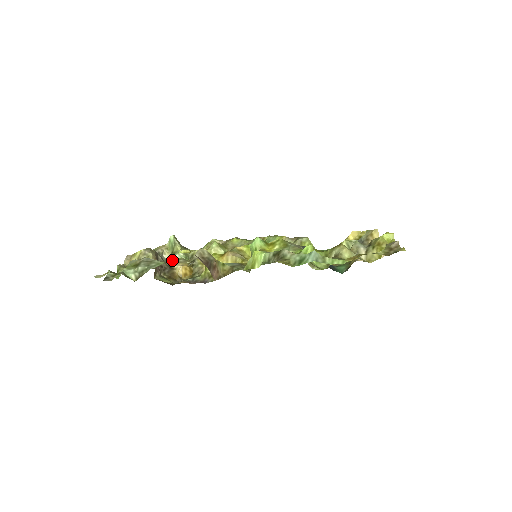
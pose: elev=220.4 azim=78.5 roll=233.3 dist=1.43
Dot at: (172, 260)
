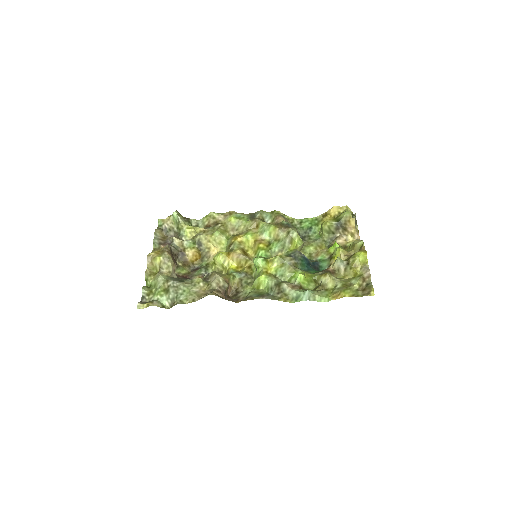
Dot at: (182, 245)
